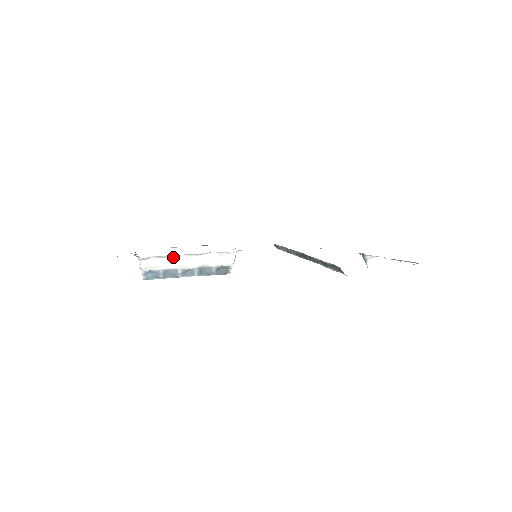
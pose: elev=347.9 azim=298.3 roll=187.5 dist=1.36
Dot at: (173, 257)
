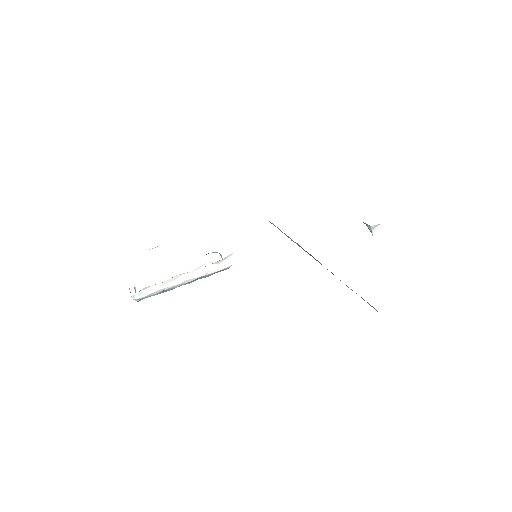
Dot at: (167, 280)
